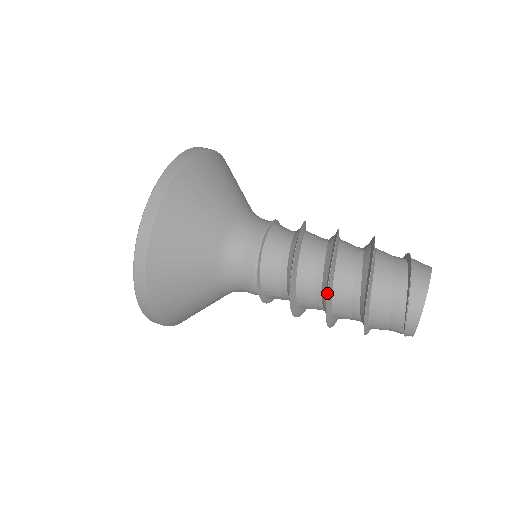
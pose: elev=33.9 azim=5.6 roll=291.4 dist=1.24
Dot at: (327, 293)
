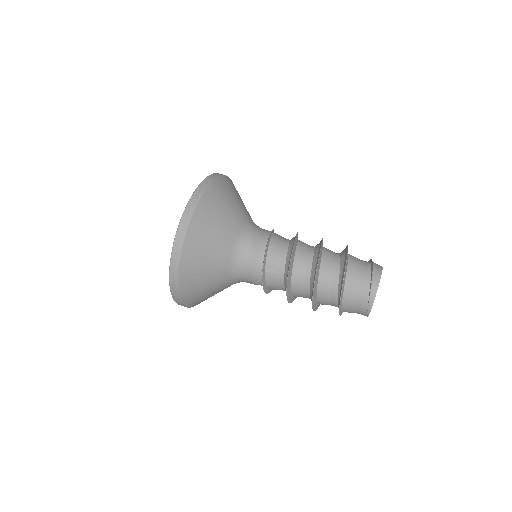
Dot at: (321, 248)
